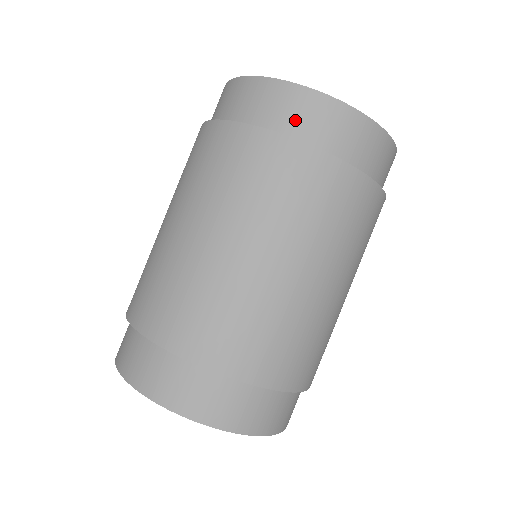
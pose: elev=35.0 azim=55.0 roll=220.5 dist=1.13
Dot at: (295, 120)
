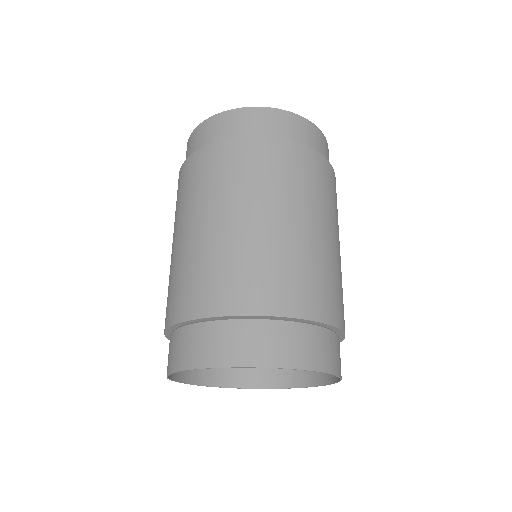
Dot at: (199, 143)
